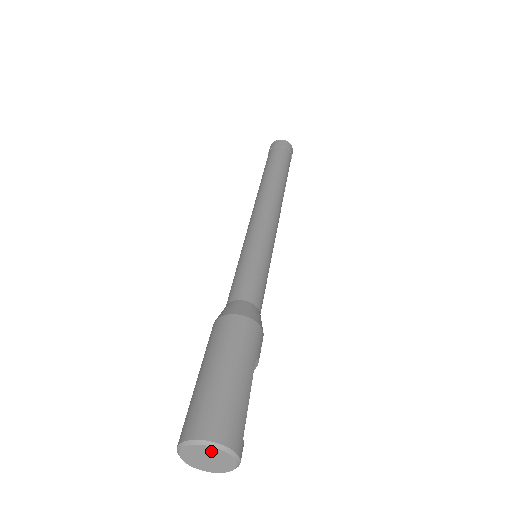
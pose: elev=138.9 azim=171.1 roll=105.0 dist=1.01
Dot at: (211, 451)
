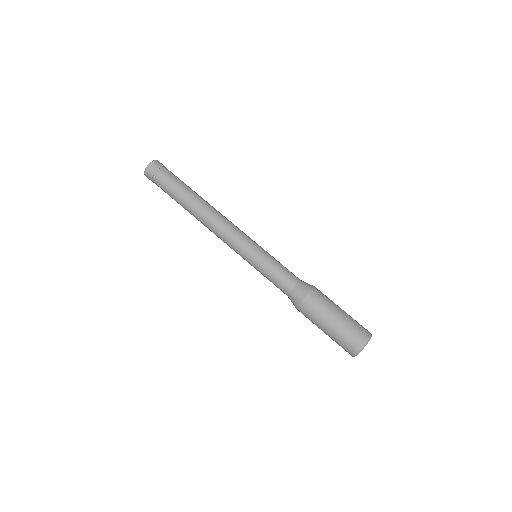
Dot at: occluded
